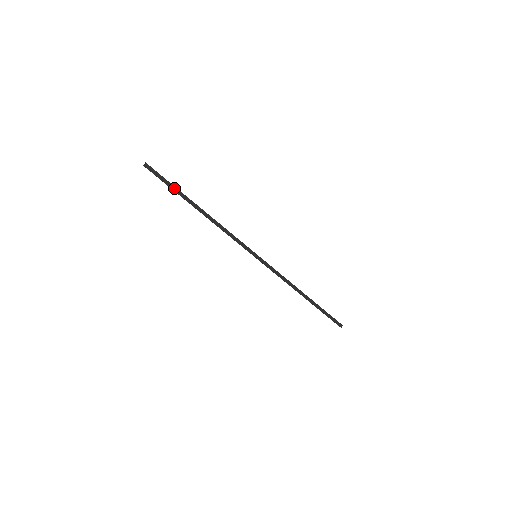
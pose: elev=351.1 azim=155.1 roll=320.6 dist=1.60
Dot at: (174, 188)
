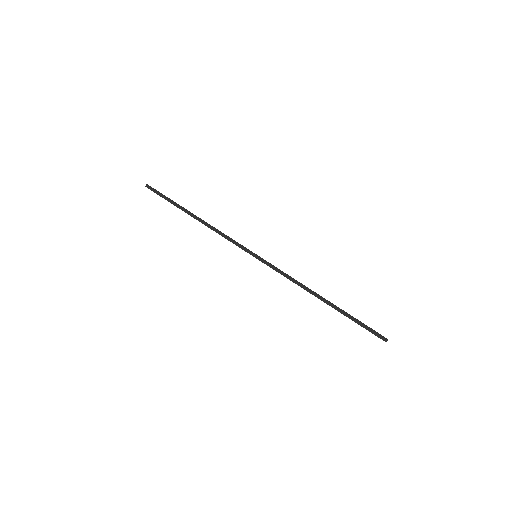
Dot at: (171, 201)
